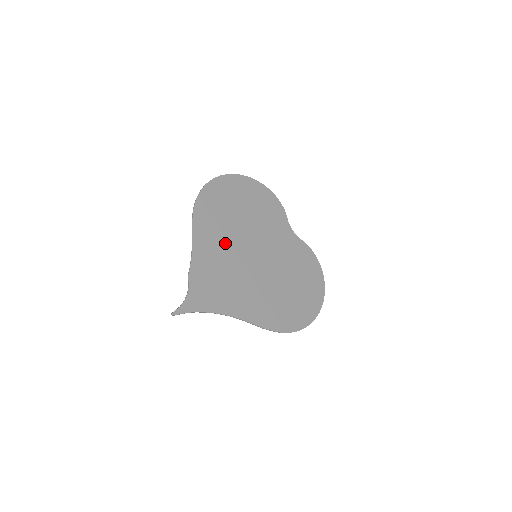
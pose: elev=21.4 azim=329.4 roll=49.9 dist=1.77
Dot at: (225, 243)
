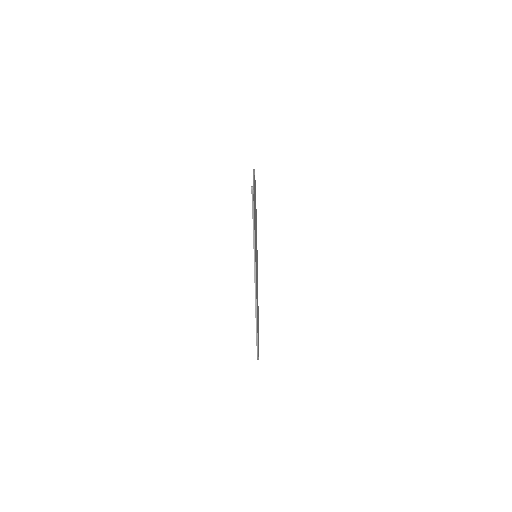
Dot at: (255, 216)
